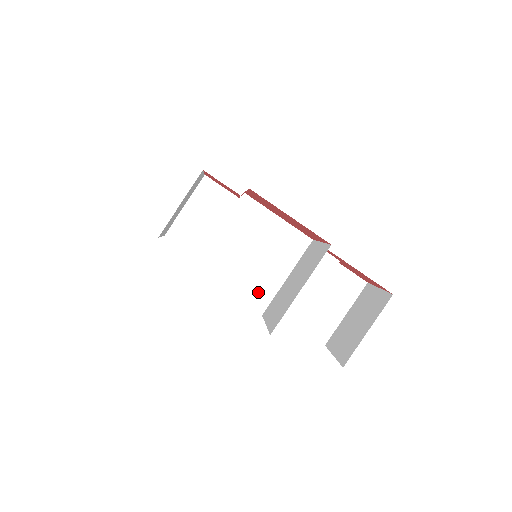
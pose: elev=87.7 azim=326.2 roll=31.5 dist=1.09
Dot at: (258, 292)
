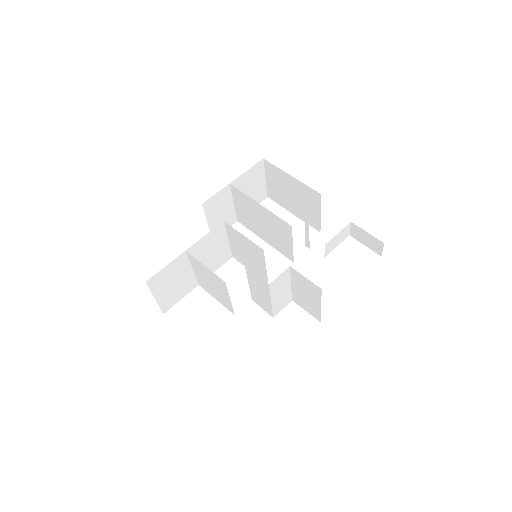
Dot at: (226, 303)
